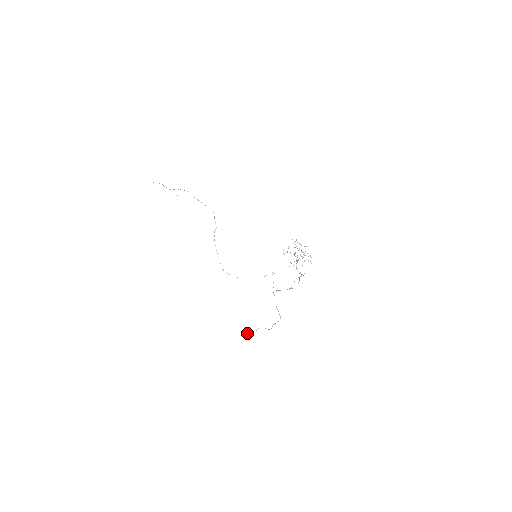
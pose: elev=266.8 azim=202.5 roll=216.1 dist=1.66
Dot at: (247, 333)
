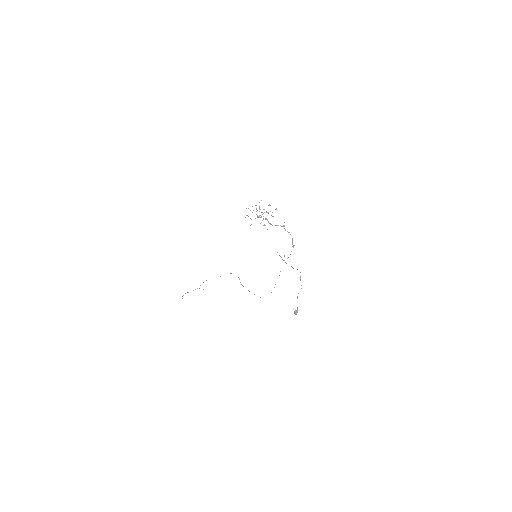
Dot at: (295, 311)
